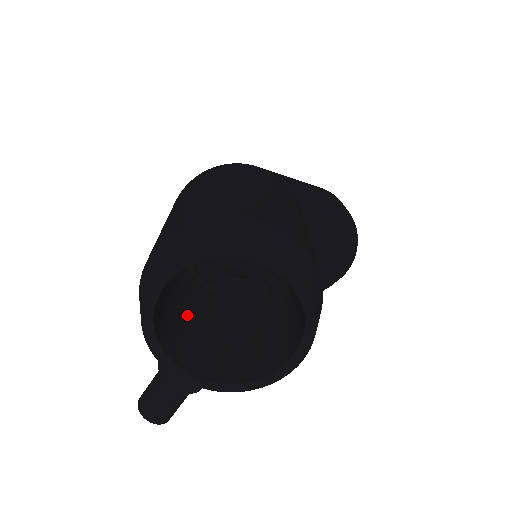
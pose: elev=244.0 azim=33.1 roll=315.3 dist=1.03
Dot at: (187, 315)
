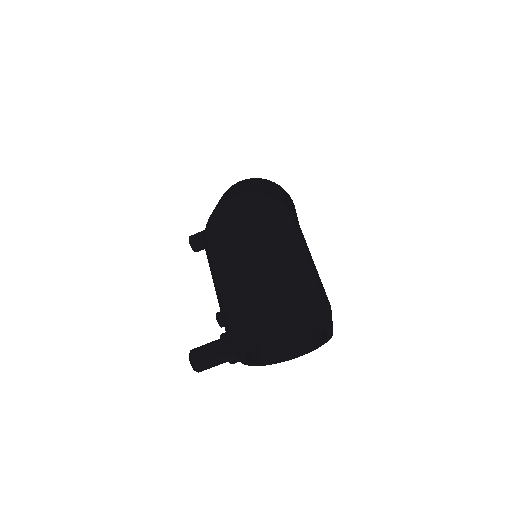
Dot at: occluded
